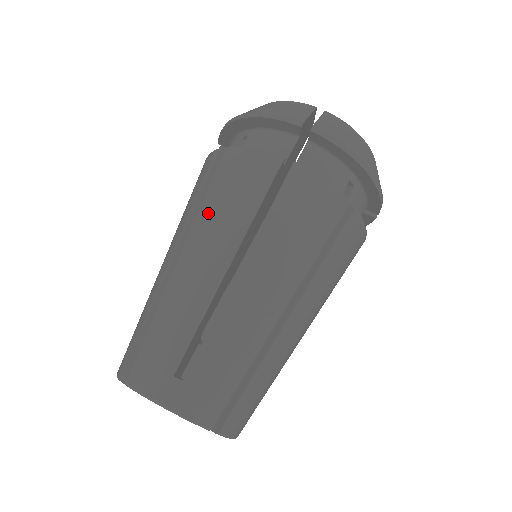
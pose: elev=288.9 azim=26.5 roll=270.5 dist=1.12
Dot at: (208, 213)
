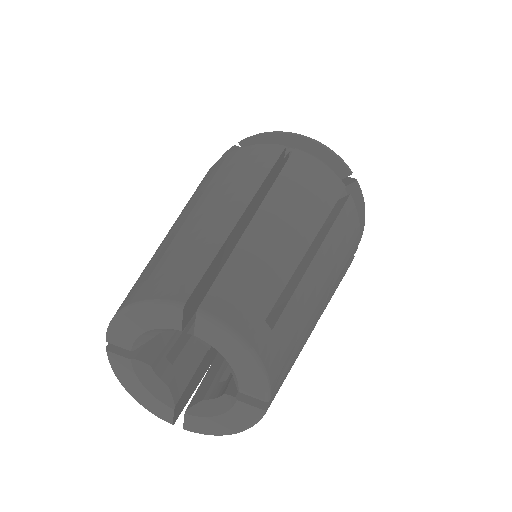
Dot at: occluded
